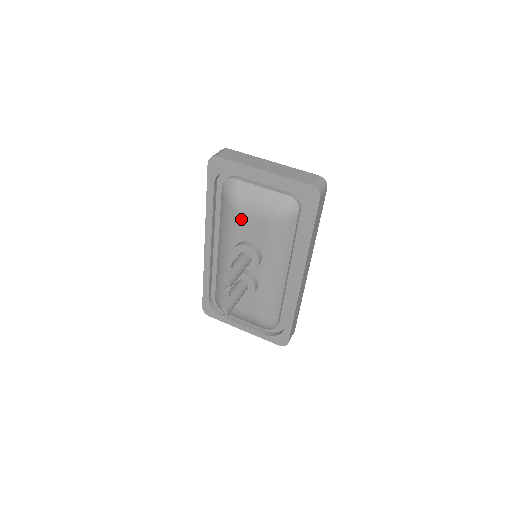
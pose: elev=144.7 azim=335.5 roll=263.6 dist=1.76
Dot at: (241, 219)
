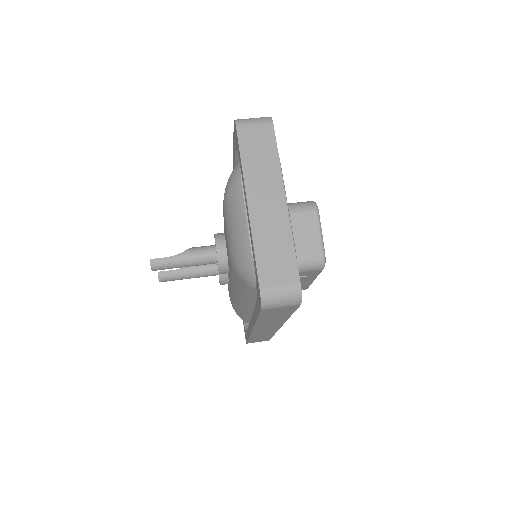
Dot at: occluded
